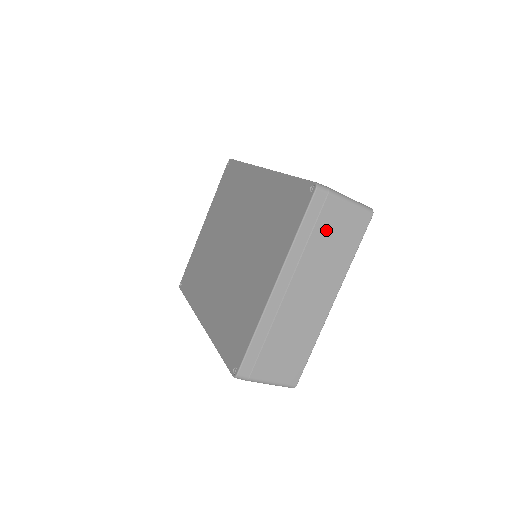
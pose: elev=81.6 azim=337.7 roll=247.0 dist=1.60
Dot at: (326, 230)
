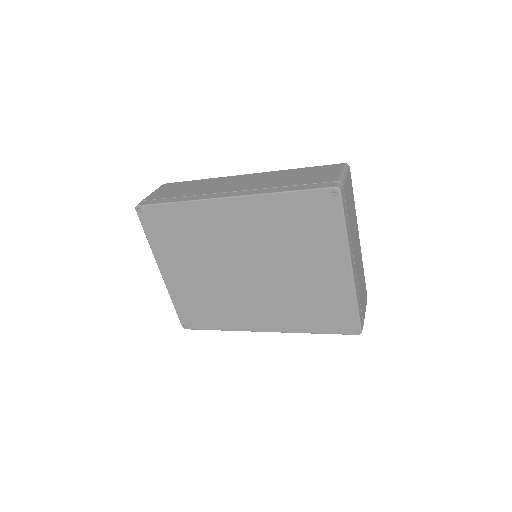
Dot at: (348, 207)
